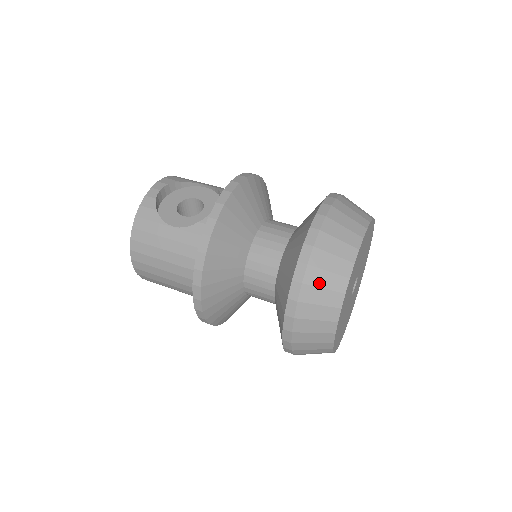
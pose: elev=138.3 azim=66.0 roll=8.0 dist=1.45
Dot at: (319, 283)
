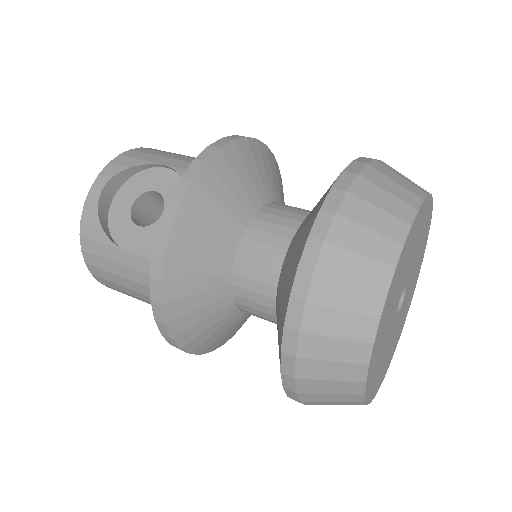
Dot at: (323, 355)
